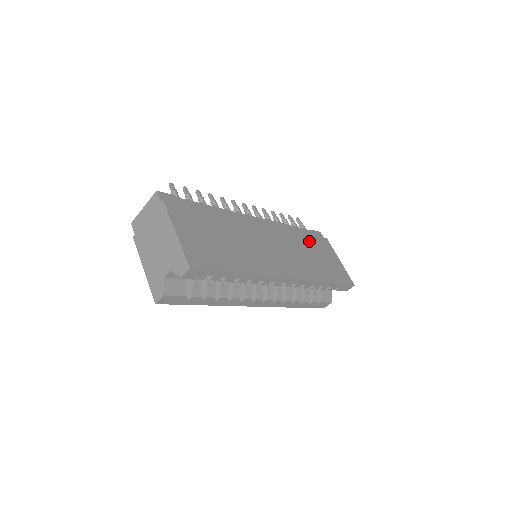
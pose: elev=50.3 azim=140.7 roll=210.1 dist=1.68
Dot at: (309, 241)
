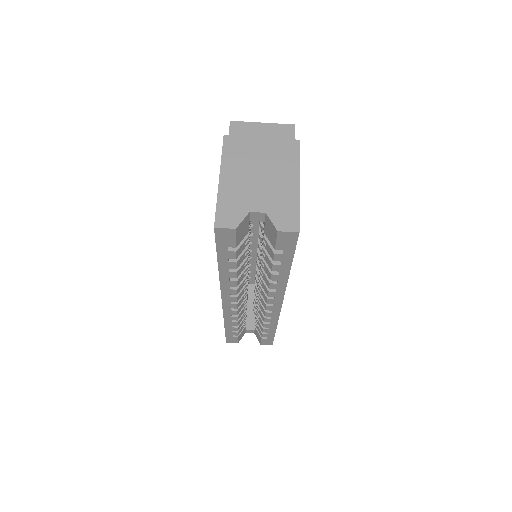
Dot at: occluded
